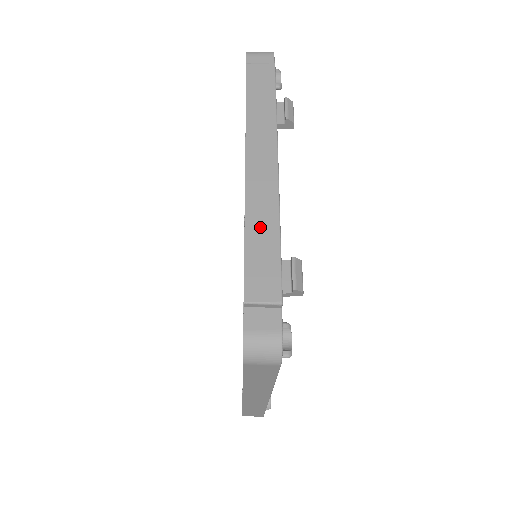
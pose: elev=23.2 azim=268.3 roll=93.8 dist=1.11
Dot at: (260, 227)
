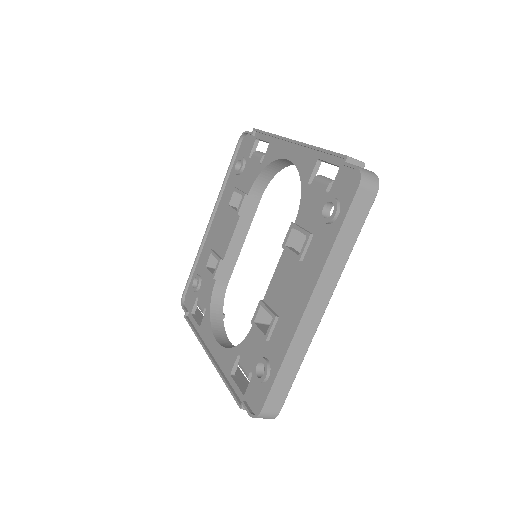
Dot at: occluded
